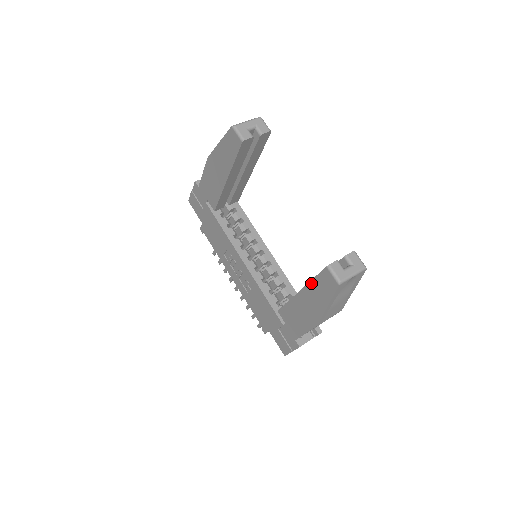
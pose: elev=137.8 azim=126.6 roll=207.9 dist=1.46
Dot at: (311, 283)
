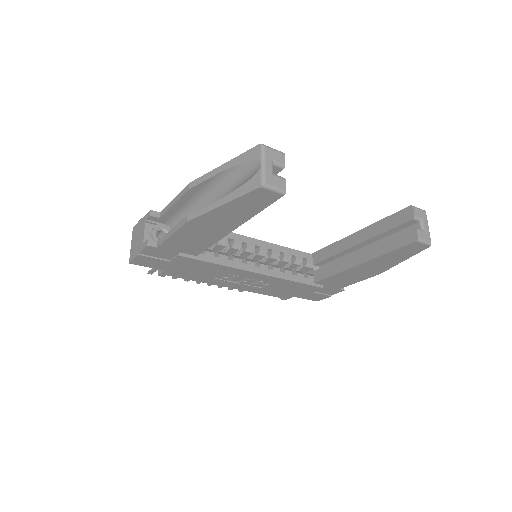
Dot at: (384, 256)
